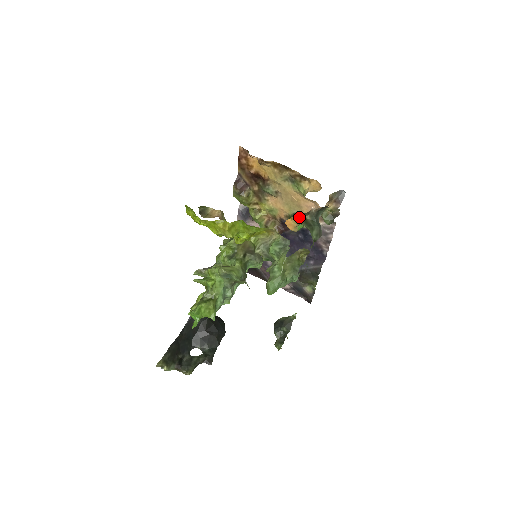
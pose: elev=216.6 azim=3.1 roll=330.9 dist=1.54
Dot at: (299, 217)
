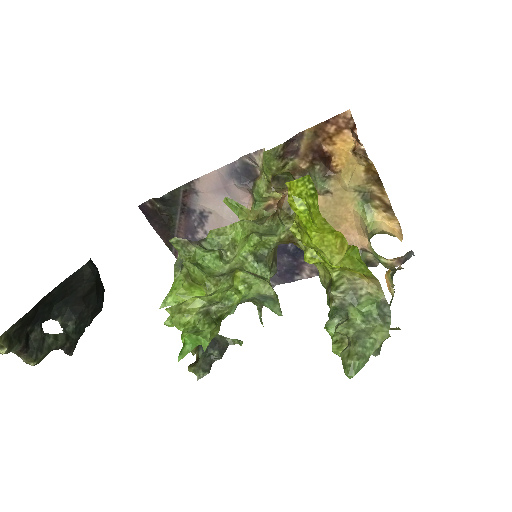
Dot at: (390, 271)
